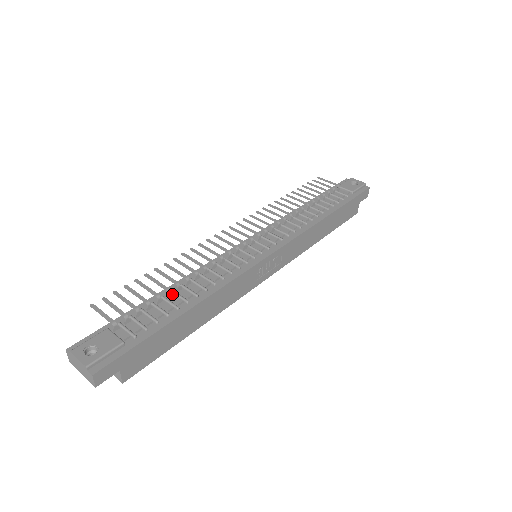
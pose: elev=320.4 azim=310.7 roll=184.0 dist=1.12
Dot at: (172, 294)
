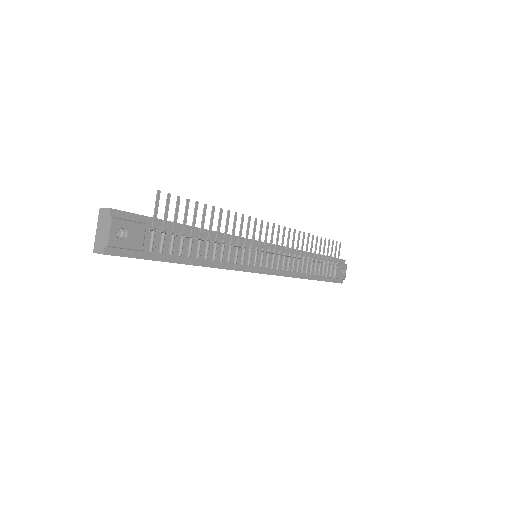
Dot at: (198, 239)
